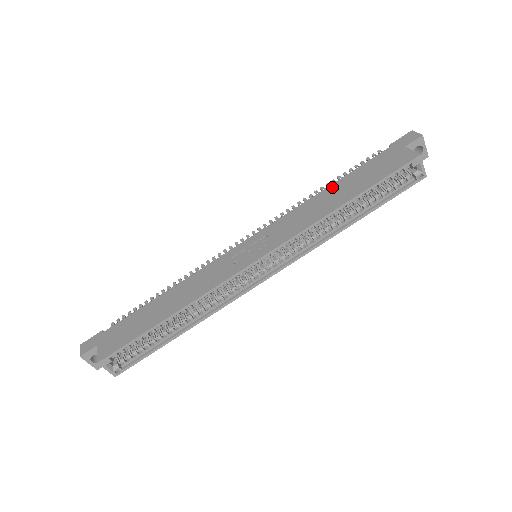
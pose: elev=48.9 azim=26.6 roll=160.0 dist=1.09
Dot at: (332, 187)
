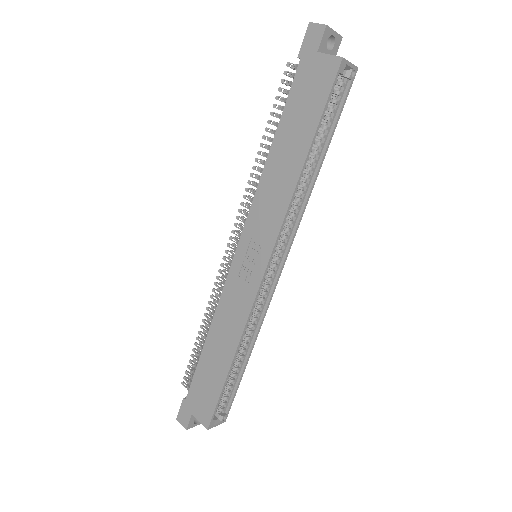
Dot at: (275, 146)
